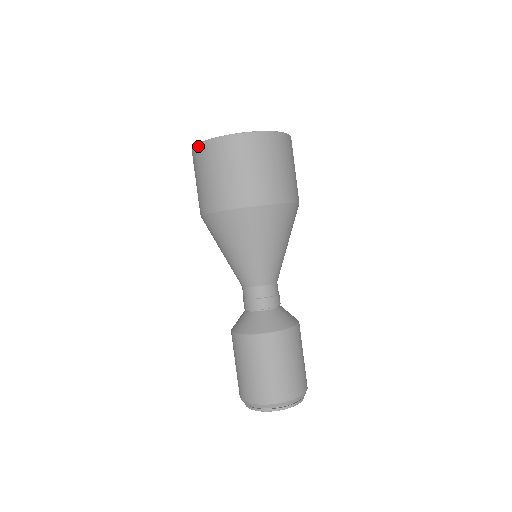
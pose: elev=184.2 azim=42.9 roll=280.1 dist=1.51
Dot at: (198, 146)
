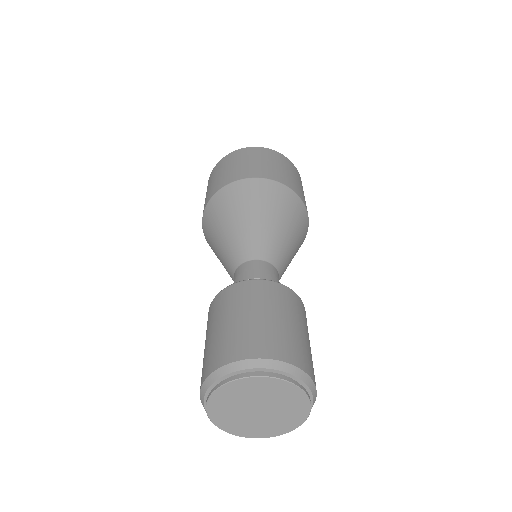
Dot at: (257, 147)
